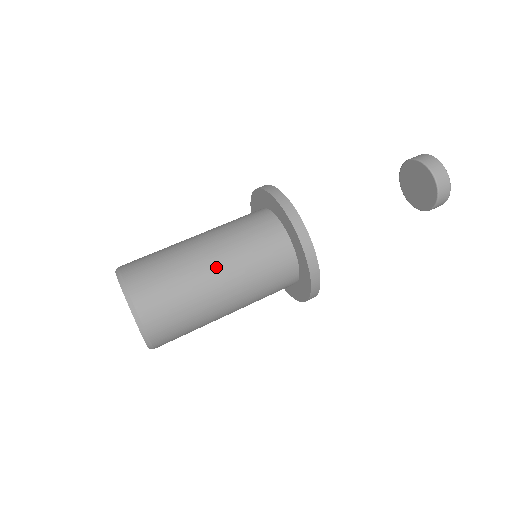
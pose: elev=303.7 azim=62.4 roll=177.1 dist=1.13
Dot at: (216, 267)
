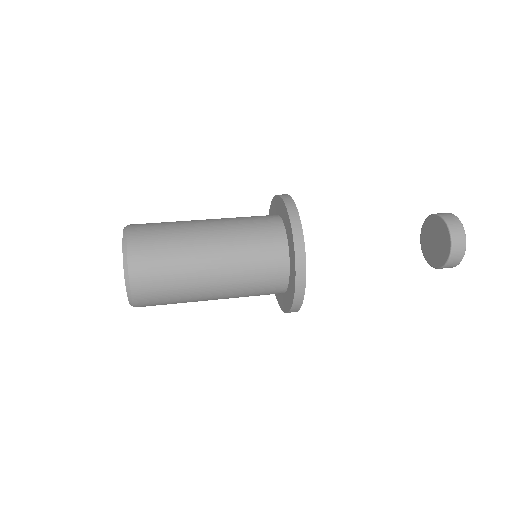
Dot at: (211, 246)
